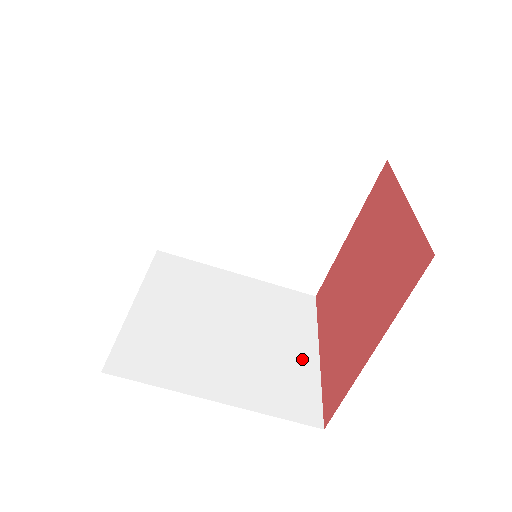
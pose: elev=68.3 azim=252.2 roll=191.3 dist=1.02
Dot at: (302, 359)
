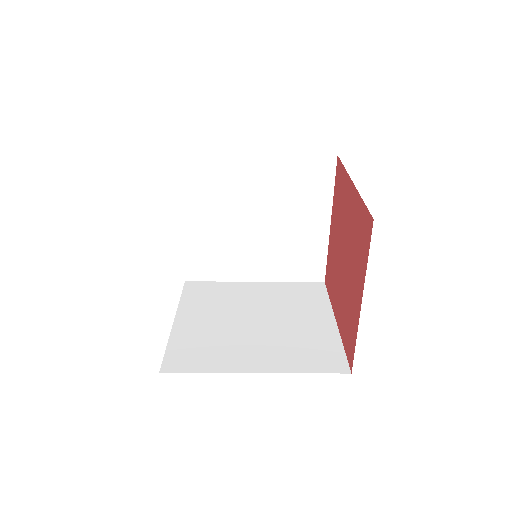
Dot at: (315, 235)
